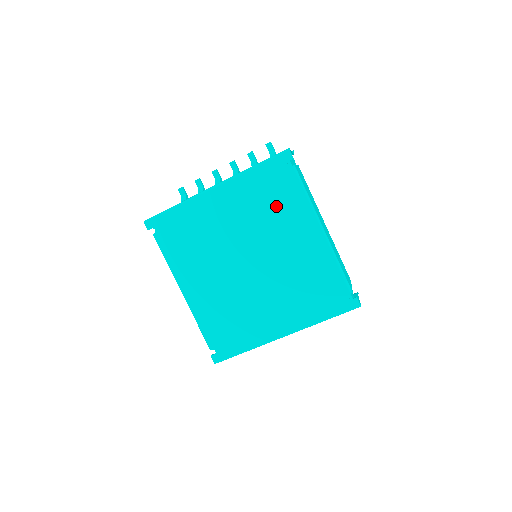
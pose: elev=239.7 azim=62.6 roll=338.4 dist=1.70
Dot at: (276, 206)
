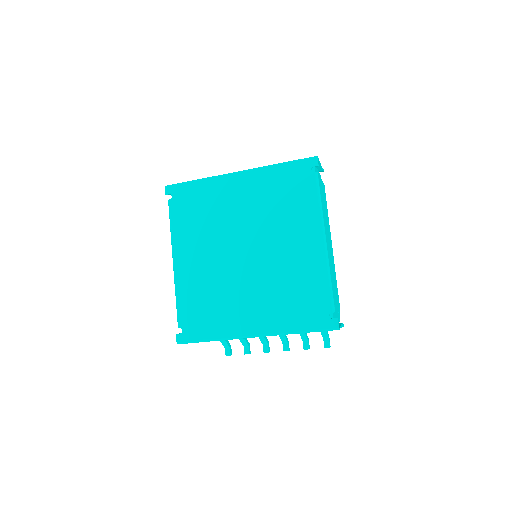
Dot at: (288, 205)
